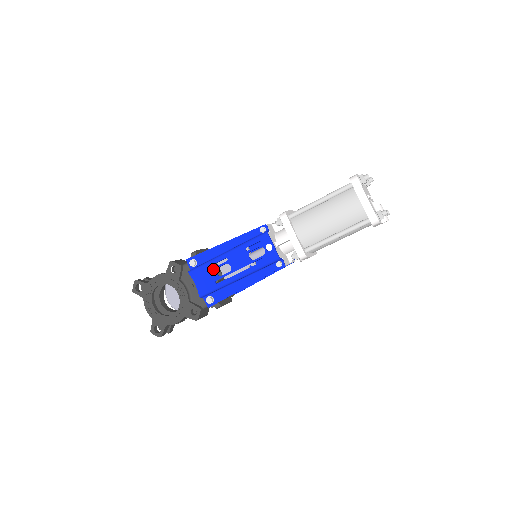
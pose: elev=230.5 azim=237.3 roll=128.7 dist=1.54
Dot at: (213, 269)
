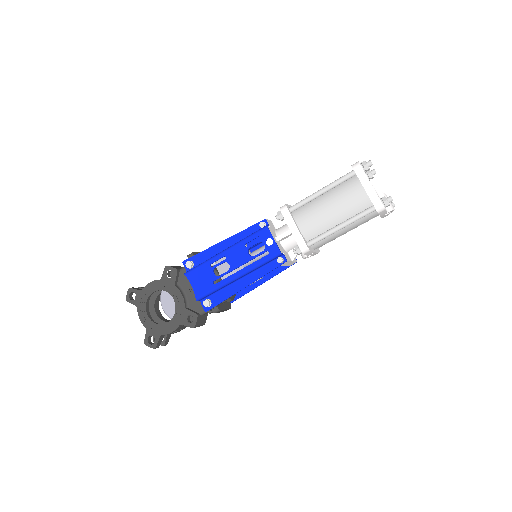
Dot at: (211, 269)
